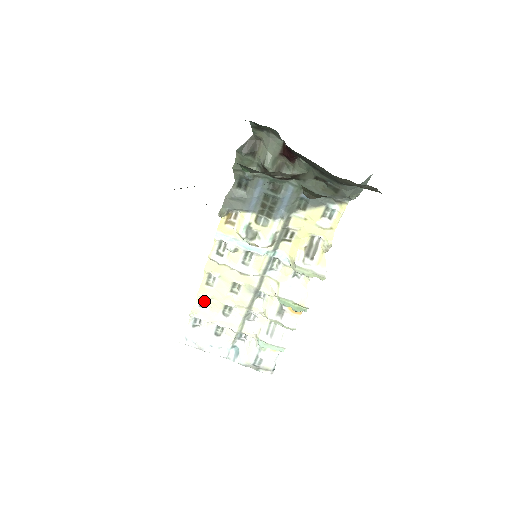
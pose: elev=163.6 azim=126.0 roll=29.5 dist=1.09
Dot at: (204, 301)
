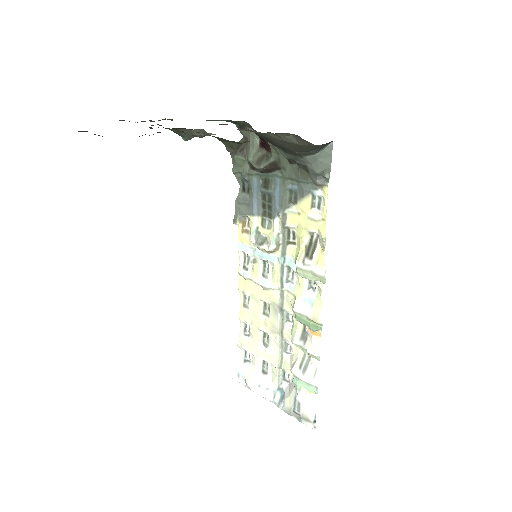
Dot at: (247, 328)
